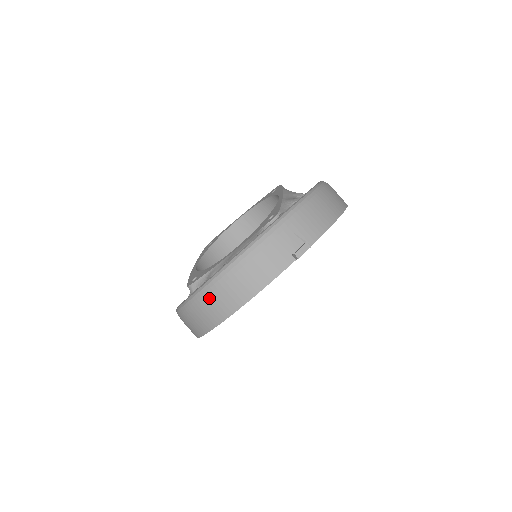
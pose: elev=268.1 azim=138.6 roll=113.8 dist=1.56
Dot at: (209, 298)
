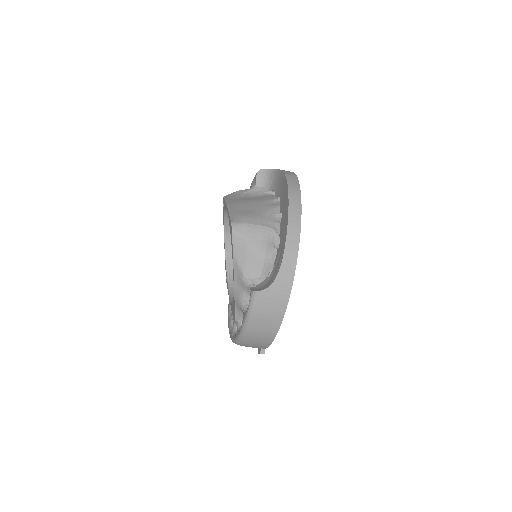
Dot at: occluded
